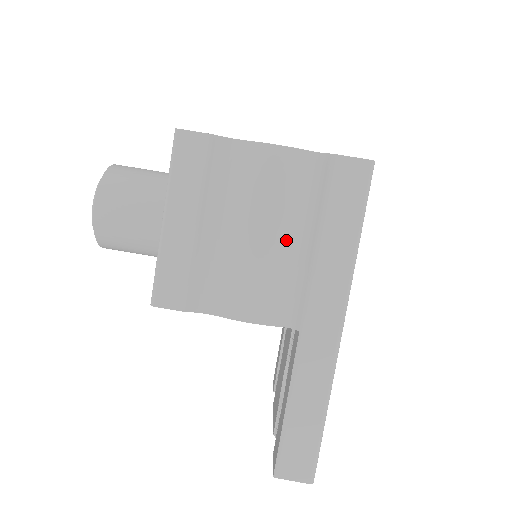
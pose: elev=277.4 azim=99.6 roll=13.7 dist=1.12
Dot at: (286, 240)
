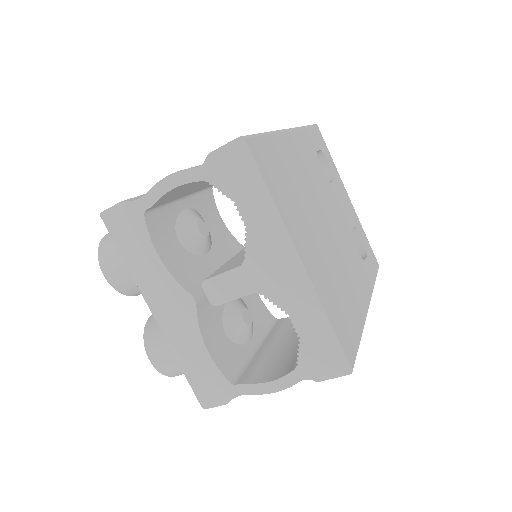
Dot at: occluded
